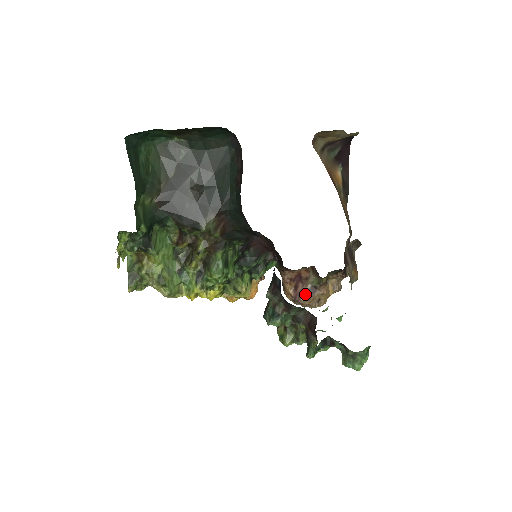
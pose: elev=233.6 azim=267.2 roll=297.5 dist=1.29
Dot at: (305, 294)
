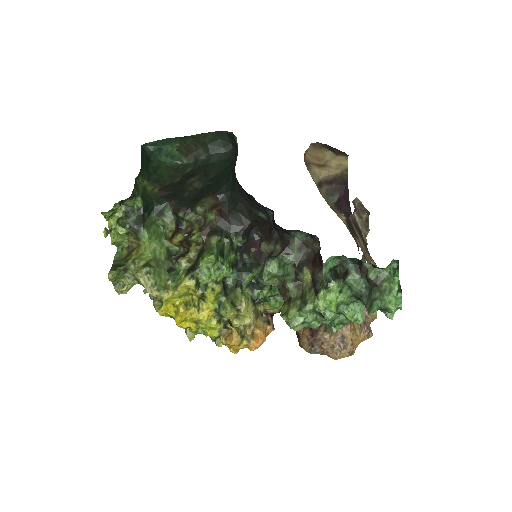
Dot at: (323, 326)
